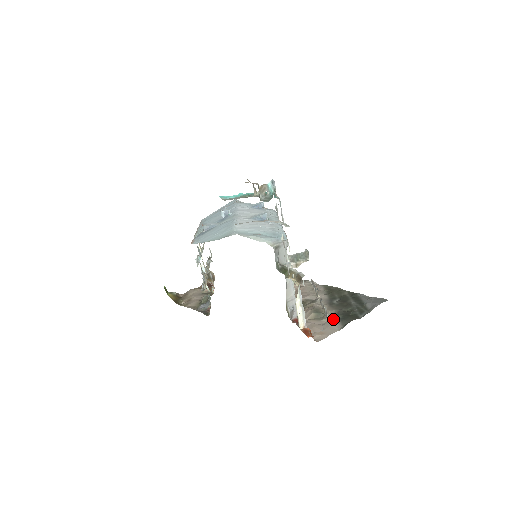
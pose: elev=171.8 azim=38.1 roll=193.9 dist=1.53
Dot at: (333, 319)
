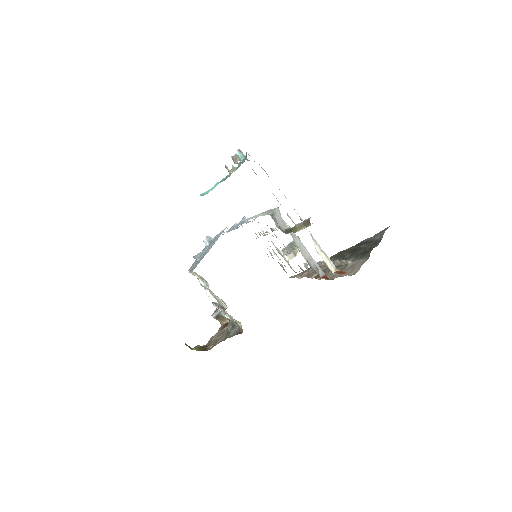
Dot at: (355, 261)
